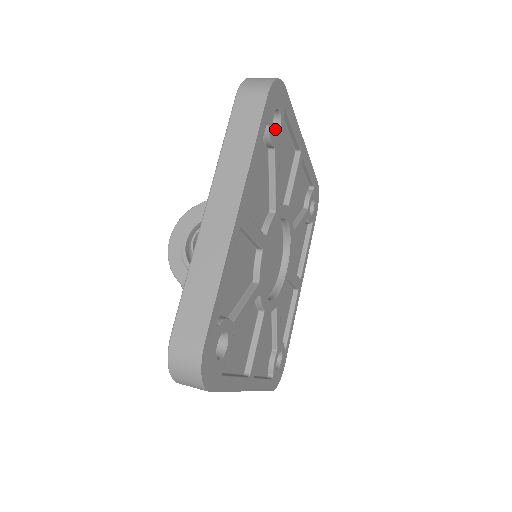
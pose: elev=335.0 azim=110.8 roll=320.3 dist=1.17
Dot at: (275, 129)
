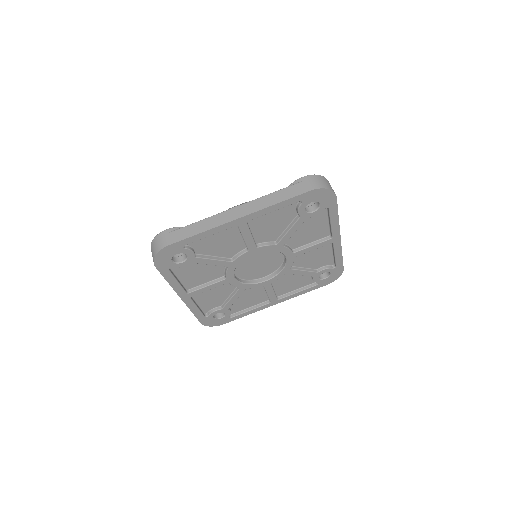
Dot at: (186, 254)
